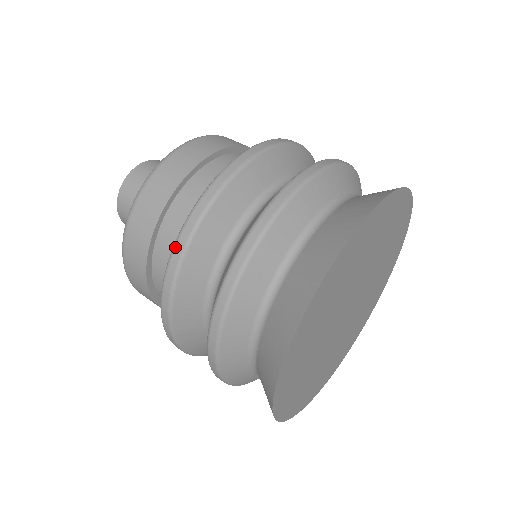
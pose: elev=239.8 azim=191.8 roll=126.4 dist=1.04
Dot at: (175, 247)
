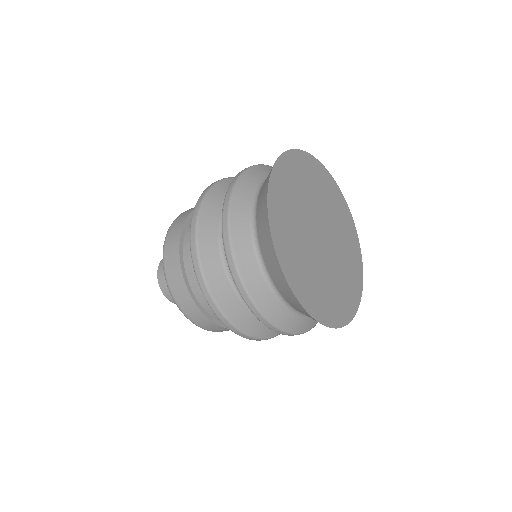
Dot at: (196, 275)
